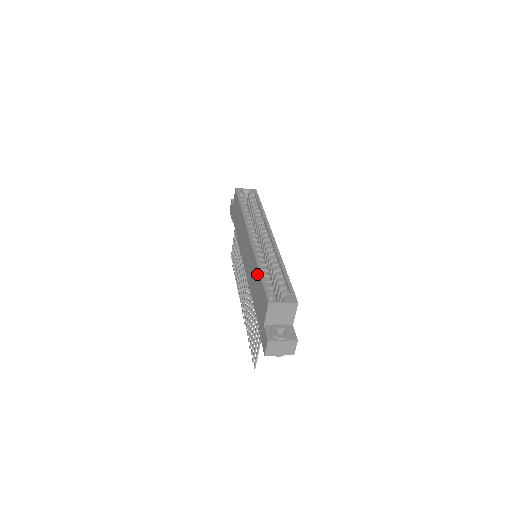
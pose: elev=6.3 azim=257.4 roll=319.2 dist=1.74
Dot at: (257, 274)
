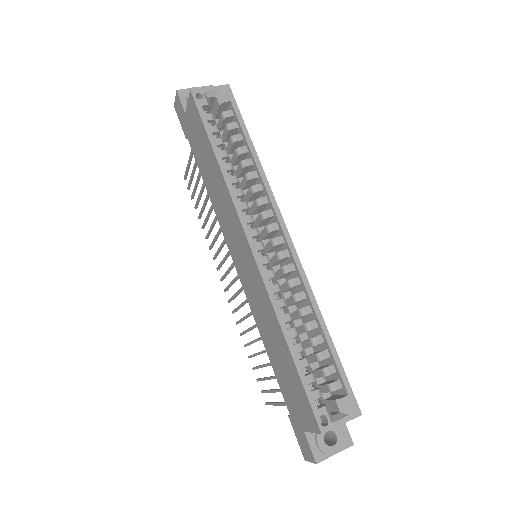
Dot at: (284, 348)
